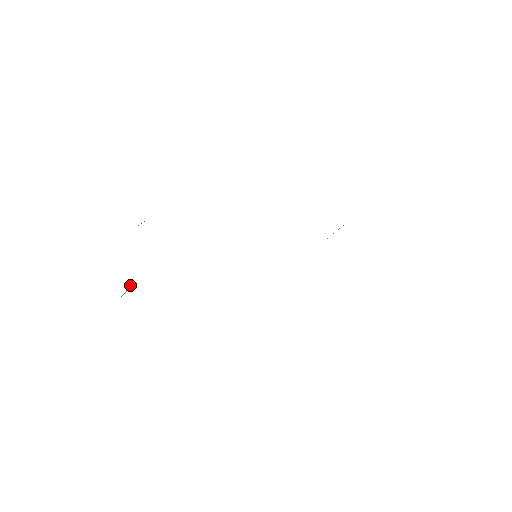
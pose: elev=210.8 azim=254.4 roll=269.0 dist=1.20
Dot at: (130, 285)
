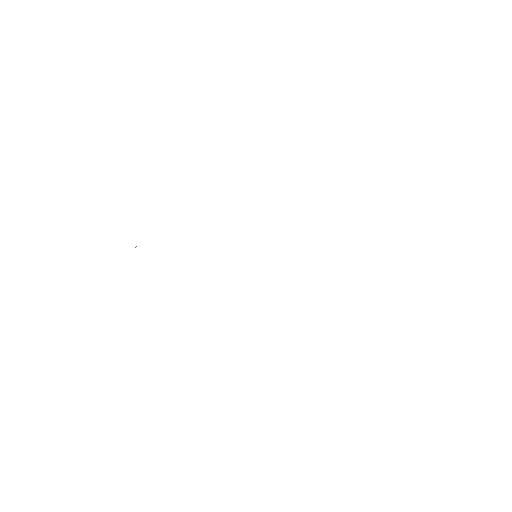
Dot at: occluded
